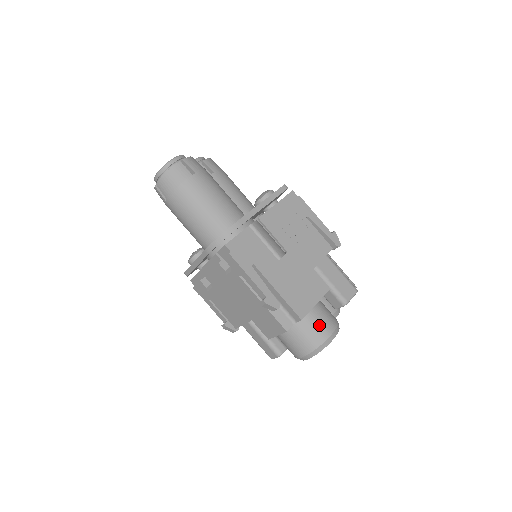
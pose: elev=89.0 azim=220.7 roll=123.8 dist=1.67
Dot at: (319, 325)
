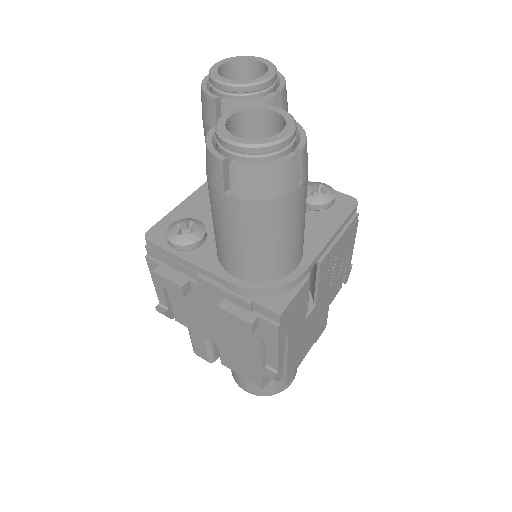
Dot at: occluded
